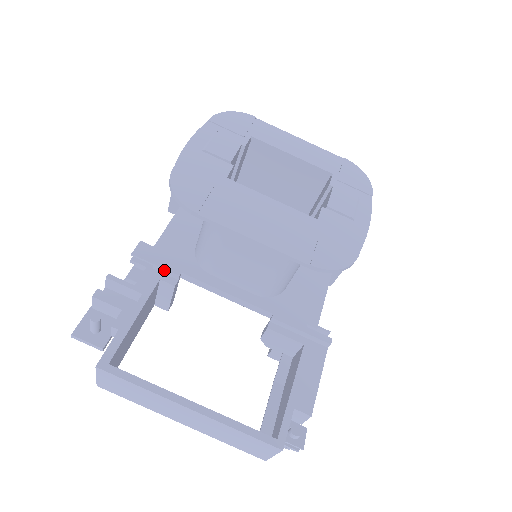
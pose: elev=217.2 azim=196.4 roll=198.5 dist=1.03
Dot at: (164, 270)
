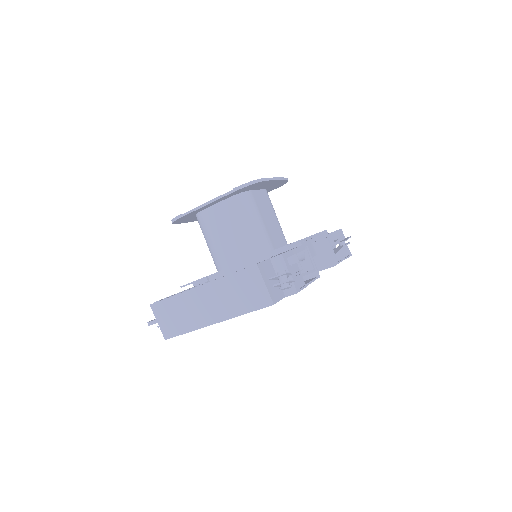
Dot at: (198, 281)
